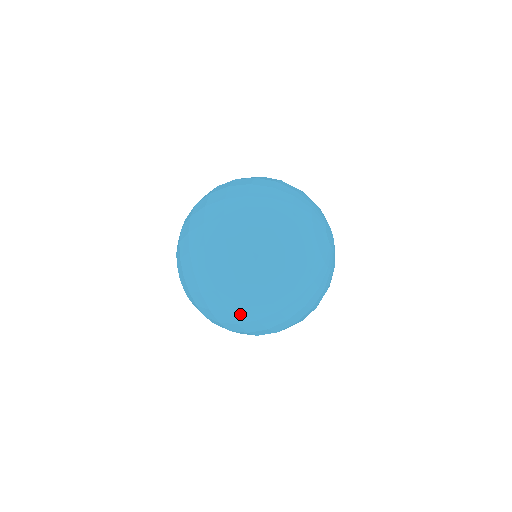
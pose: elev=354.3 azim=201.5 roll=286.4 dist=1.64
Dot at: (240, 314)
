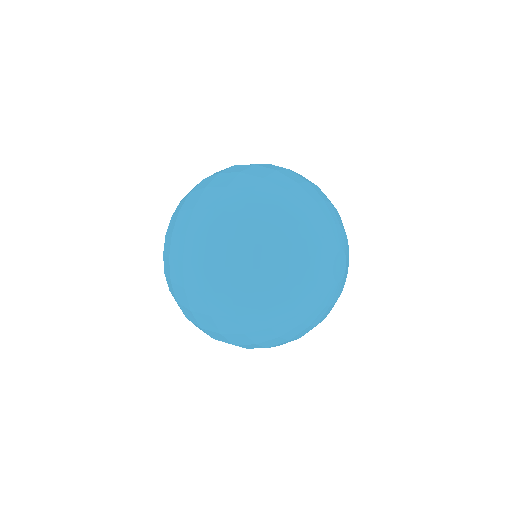
Dot at: (193, 247)
